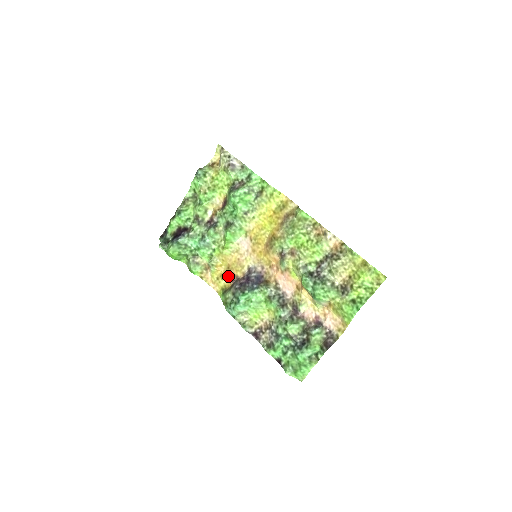
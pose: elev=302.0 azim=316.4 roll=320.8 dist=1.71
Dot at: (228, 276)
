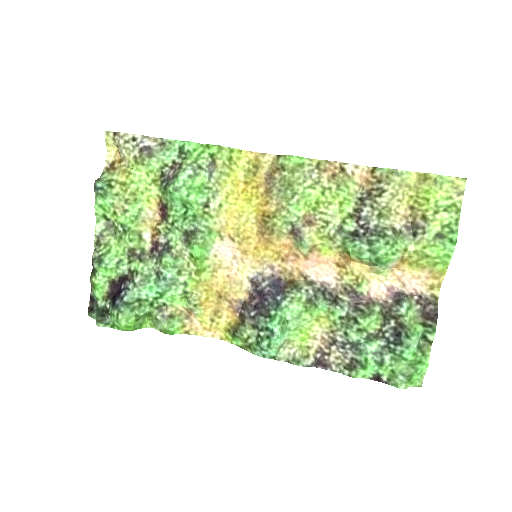
Dot at: (226, 308)
